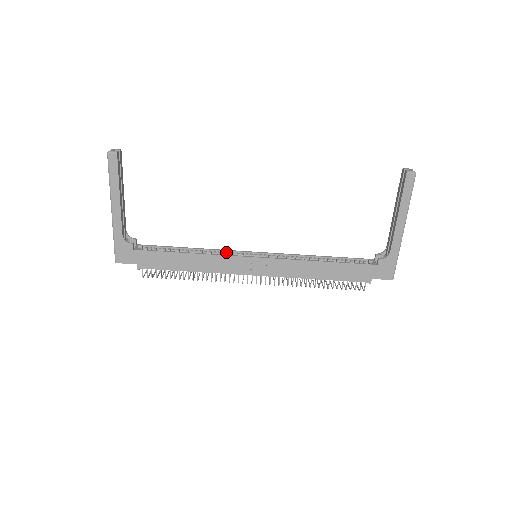
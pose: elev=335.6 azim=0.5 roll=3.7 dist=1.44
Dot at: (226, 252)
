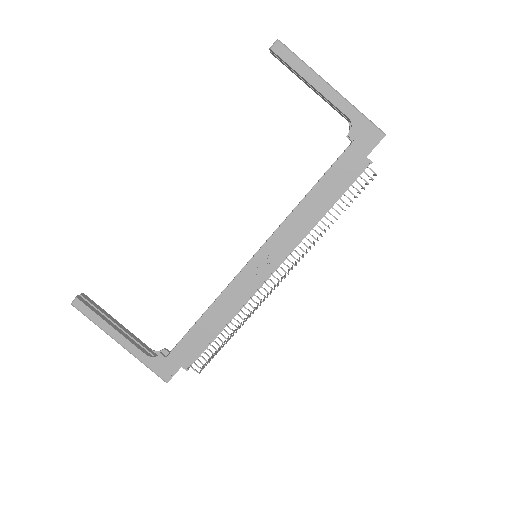
Dot at: occluded
